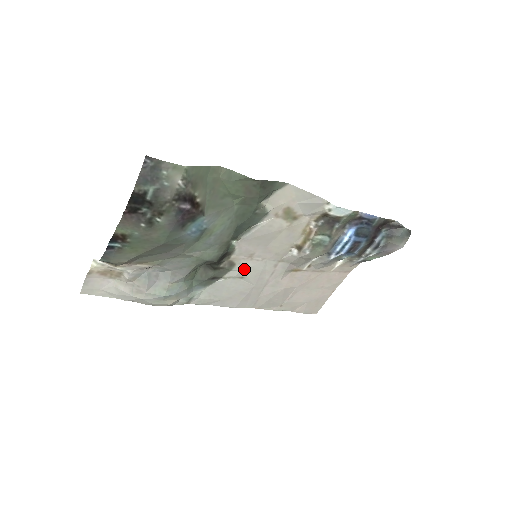
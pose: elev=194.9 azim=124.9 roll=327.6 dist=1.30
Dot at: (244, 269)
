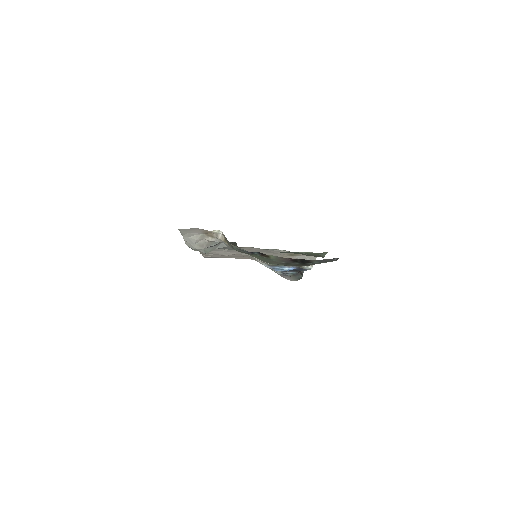
Dot at: occluded
